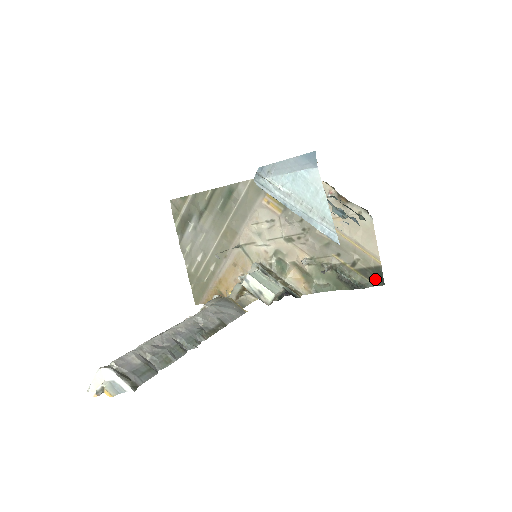
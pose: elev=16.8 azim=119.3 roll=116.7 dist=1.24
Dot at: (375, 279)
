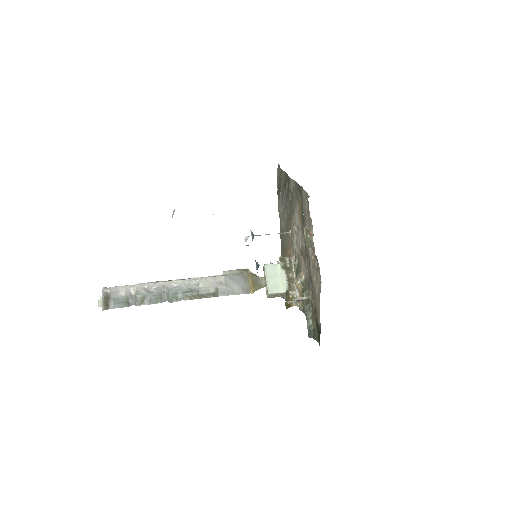
Dot at: occluded
